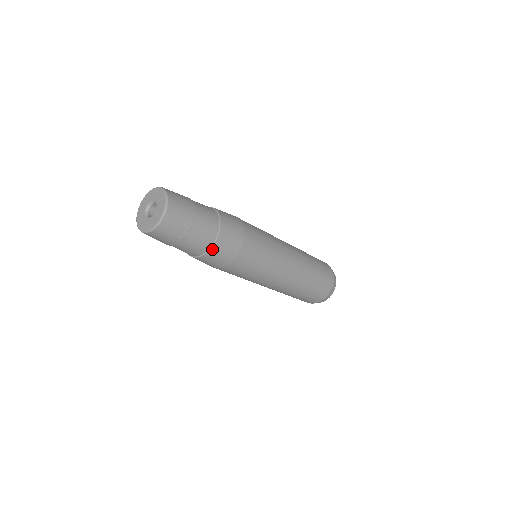
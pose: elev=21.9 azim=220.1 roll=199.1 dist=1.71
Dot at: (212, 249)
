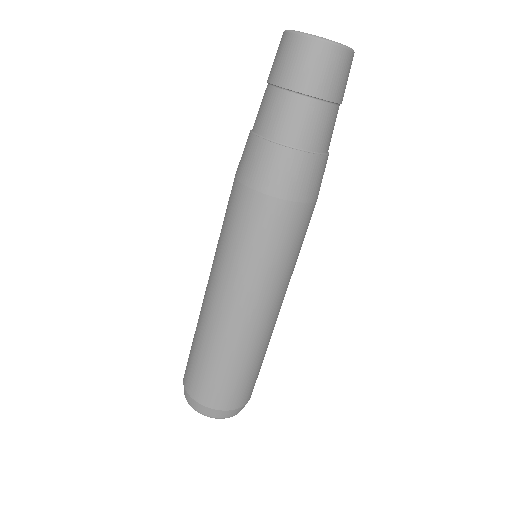
Dot at: (327, 156)
